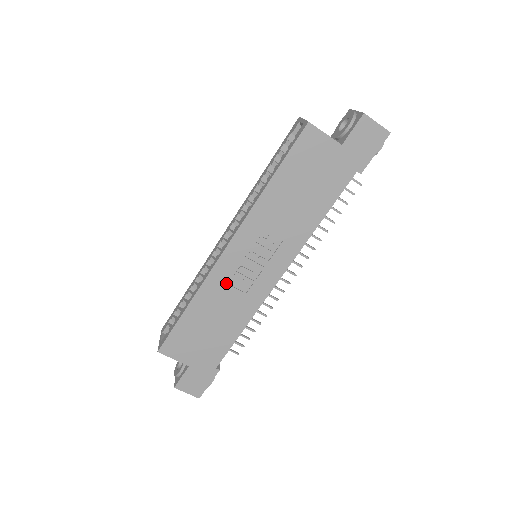
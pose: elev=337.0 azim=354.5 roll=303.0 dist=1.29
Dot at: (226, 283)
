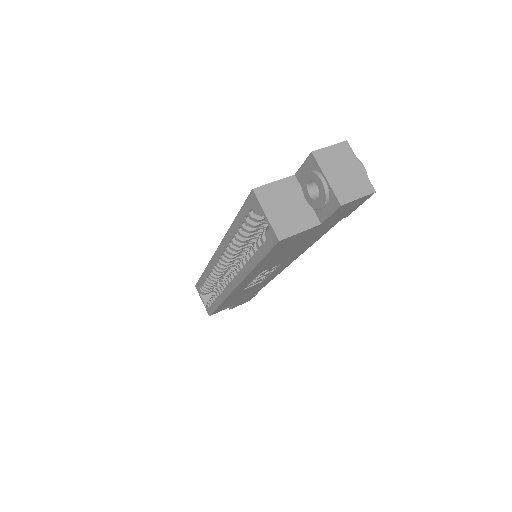
Dot at: (243, 290)
